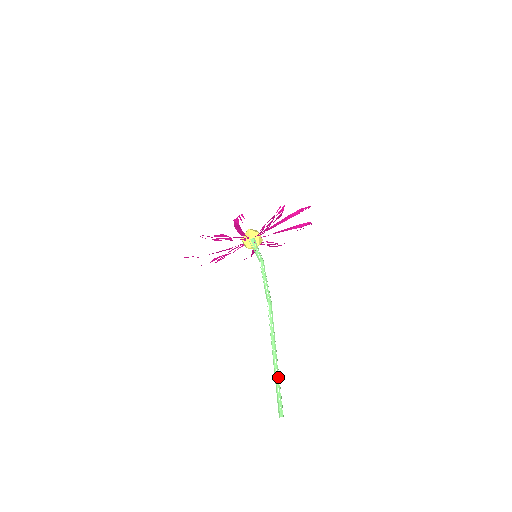
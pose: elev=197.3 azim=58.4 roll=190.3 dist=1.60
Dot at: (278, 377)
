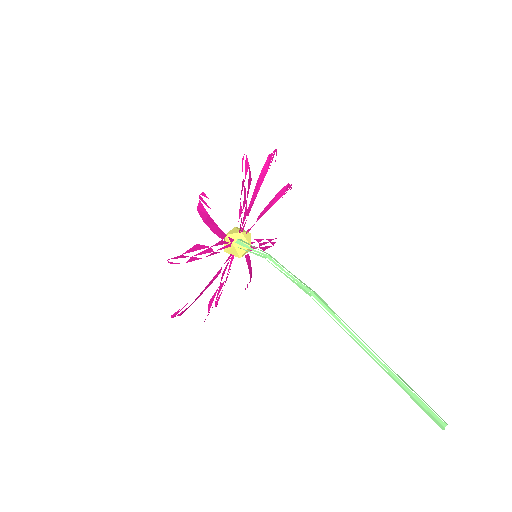
Dot at: occluded
